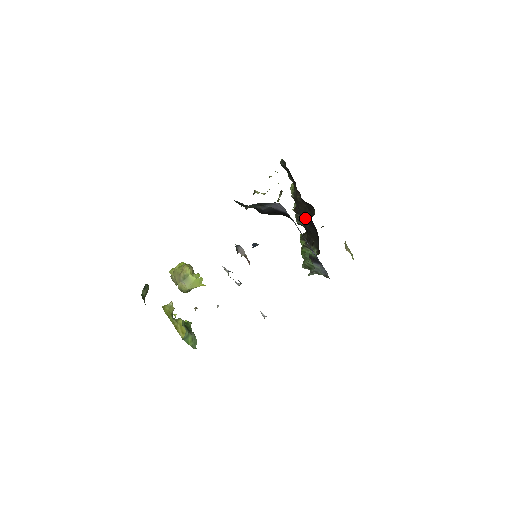
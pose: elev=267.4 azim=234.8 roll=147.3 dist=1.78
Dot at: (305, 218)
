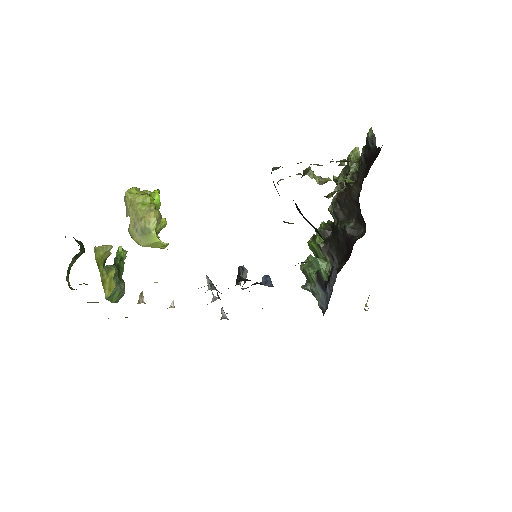
Dot at: (346, 229)
